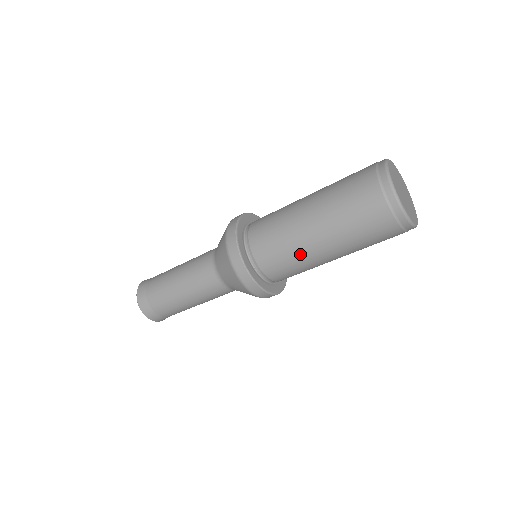
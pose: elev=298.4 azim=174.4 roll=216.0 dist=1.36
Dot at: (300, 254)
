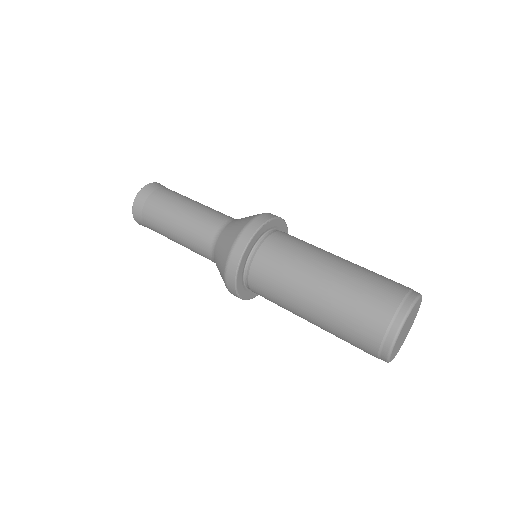
Dot at: (294, 278)
